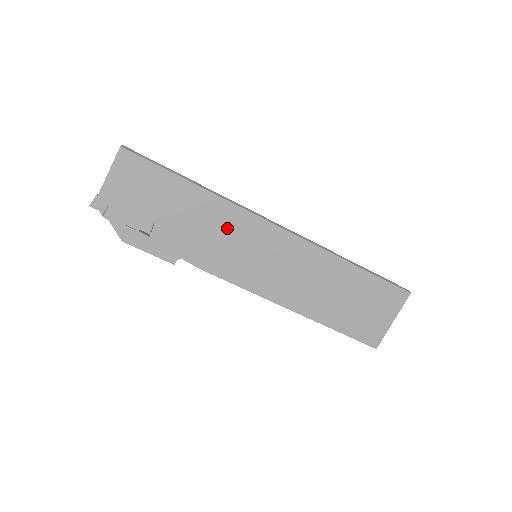
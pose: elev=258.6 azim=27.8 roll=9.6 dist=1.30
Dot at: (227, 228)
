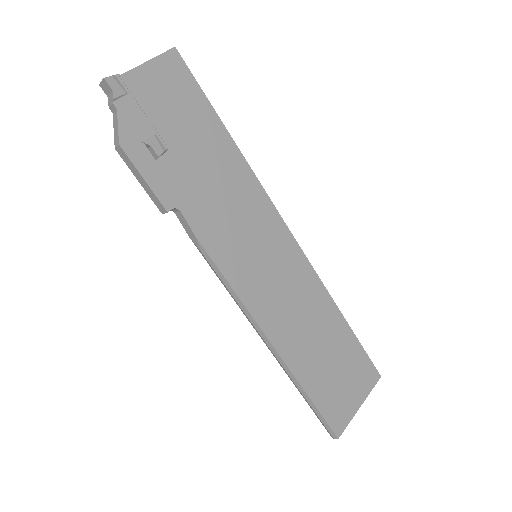
Dot at: (243, 204)
